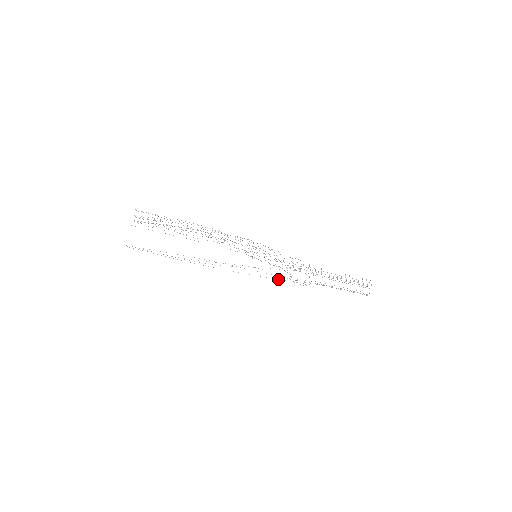
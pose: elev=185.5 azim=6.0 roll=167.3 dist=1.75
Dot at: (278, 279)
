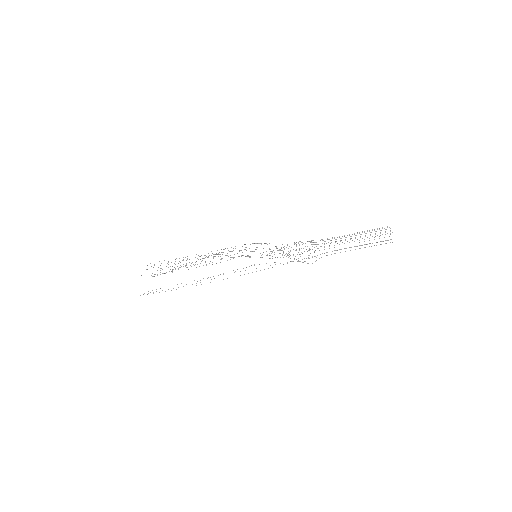
Dot at: occluded
